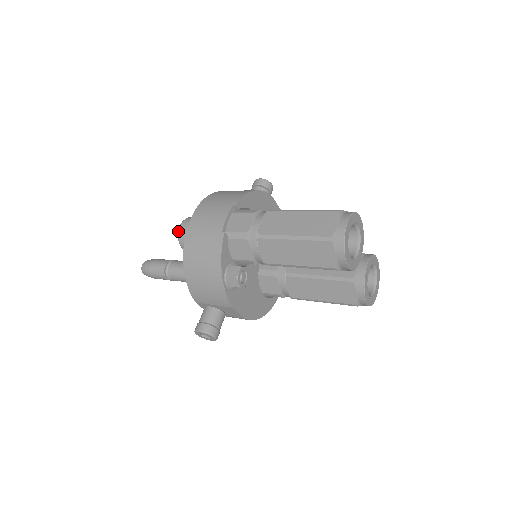
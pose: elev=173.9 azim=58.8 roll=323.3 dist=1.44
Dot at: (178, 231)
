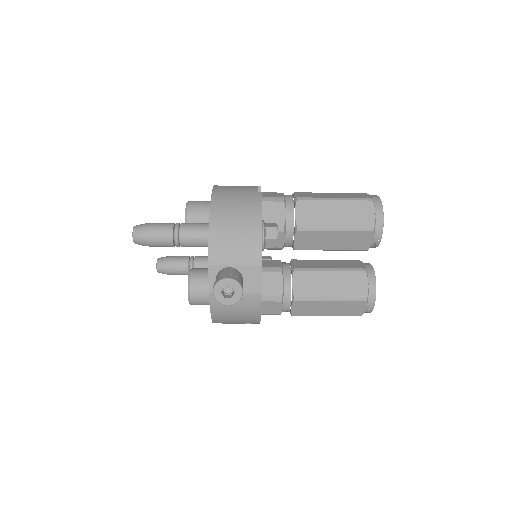
Dot at: (187, 204)
